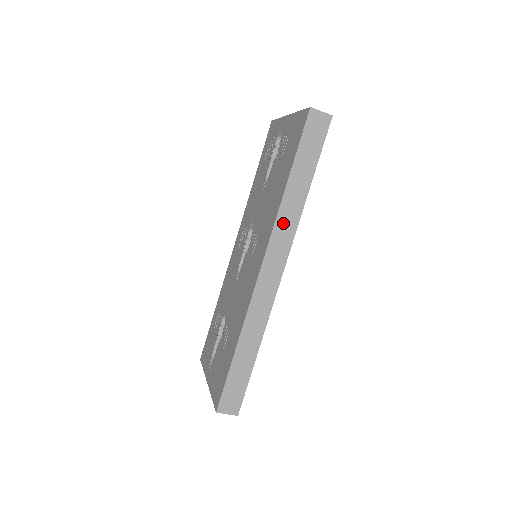
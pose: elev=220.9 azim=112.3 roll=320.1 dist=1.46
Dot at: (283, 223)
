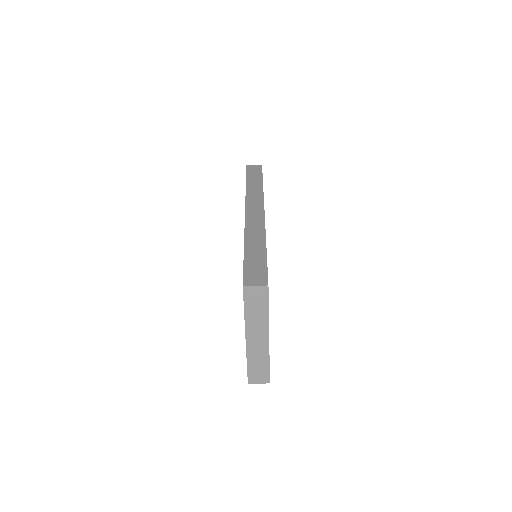
Dot at: (252, 195)
